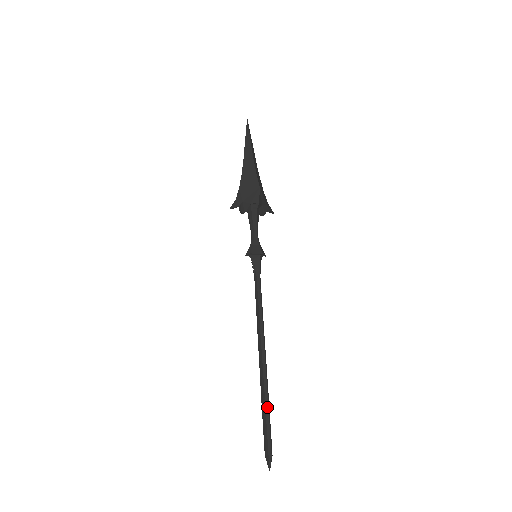
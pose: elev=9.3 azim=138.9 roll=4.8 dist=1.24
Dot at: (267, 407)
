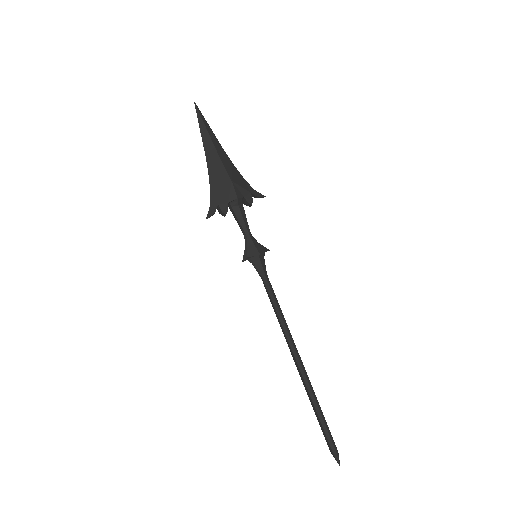
Dot at: (317, 408)
